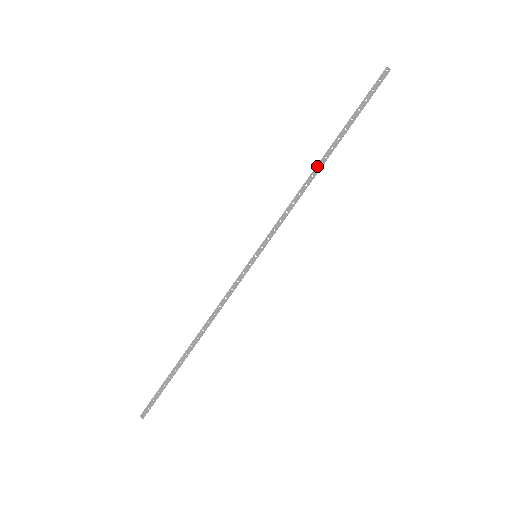
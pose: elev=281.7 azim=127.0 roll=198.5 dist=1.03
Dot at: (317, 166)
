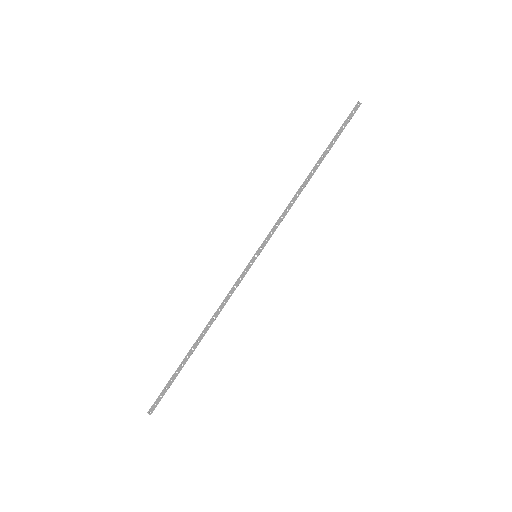
Dot at: (306, 179)
